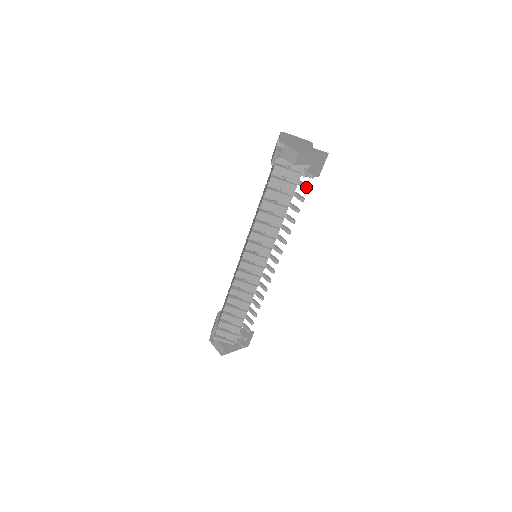
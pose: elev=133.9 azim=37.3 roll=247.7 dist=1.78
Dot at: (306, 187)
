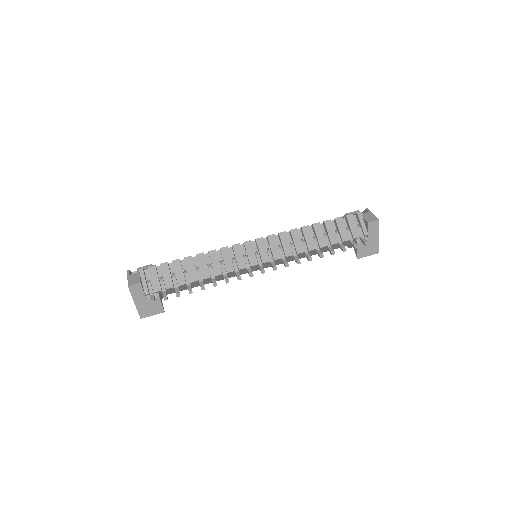
Dot at: (356, 245)
